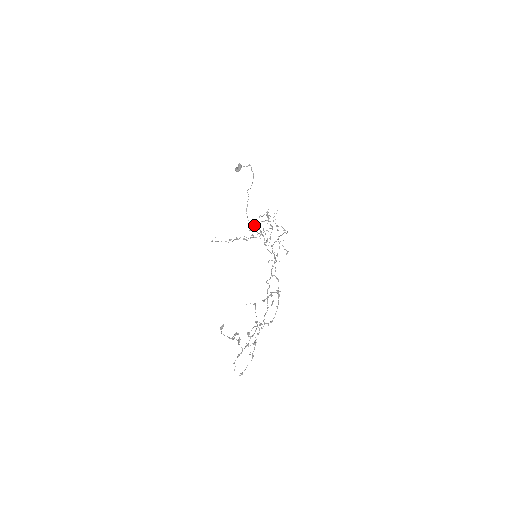
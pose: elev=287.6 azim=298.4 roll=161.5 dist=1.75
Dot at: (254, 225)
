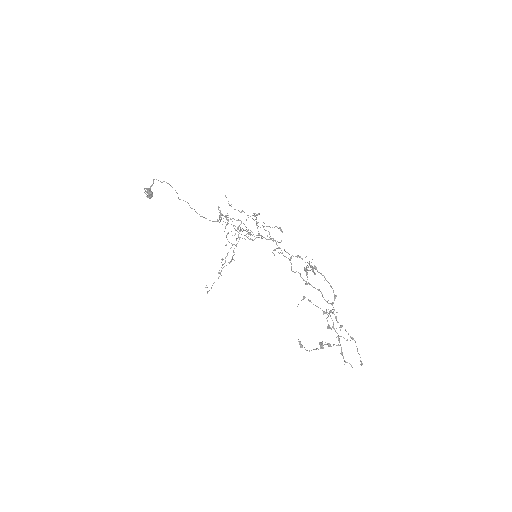
Dot at: (220, 221)
